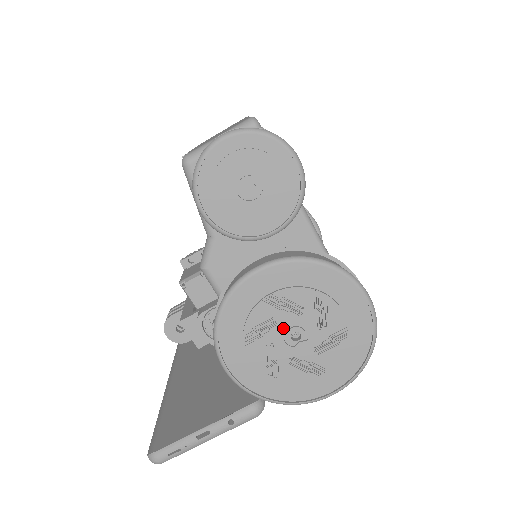
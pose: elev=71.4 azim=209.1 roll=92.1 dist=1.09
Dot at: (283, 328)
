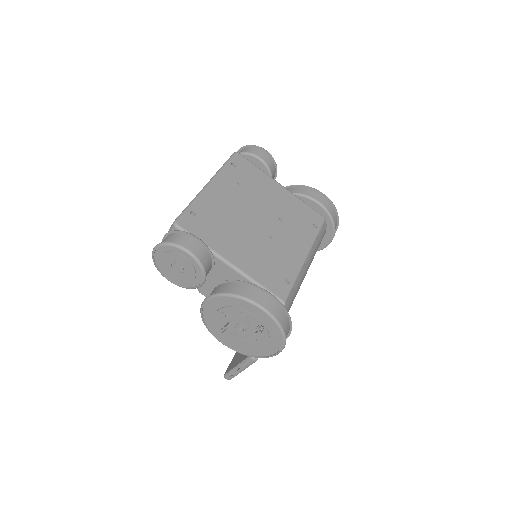
Dot at: (233, 325)
